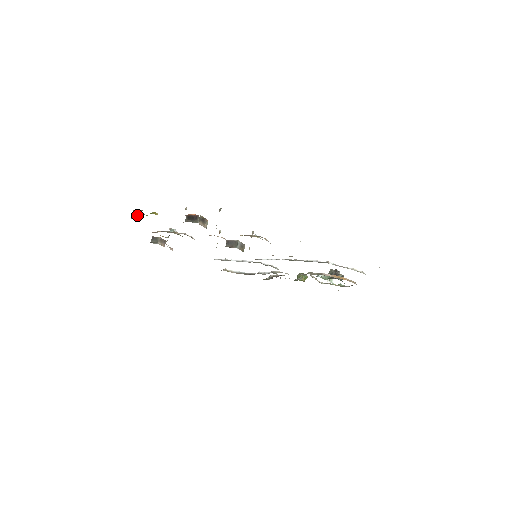
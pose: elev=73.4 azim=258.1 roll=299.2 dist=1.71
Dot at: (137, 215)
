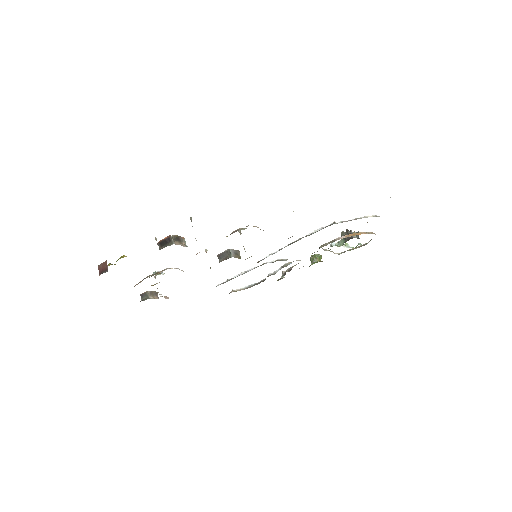
Dot at: (104, 268)
